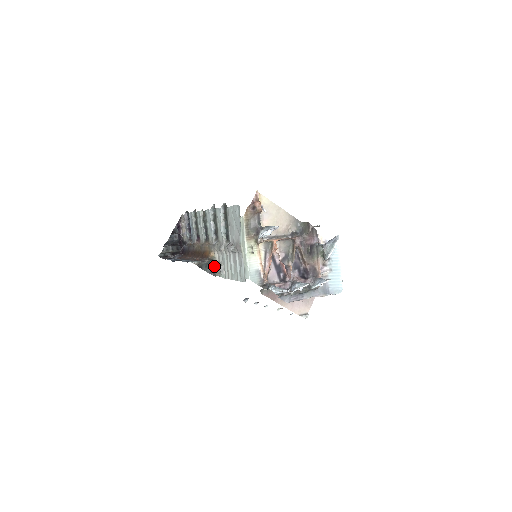
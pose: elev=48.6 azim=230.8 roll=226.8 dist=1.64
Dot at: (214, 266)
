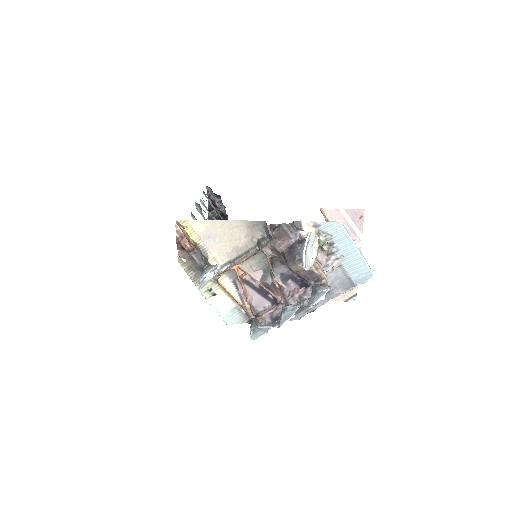
Dot at: occluded
